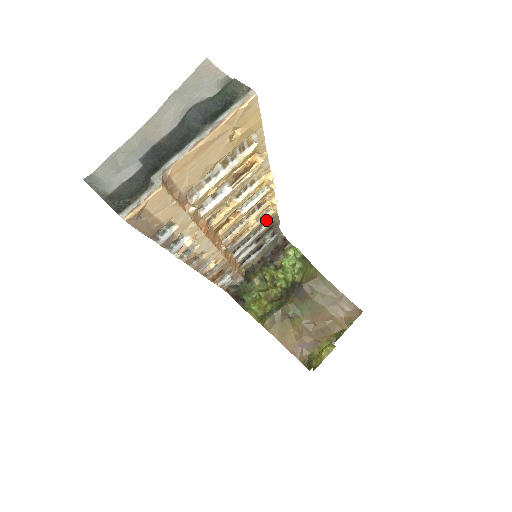
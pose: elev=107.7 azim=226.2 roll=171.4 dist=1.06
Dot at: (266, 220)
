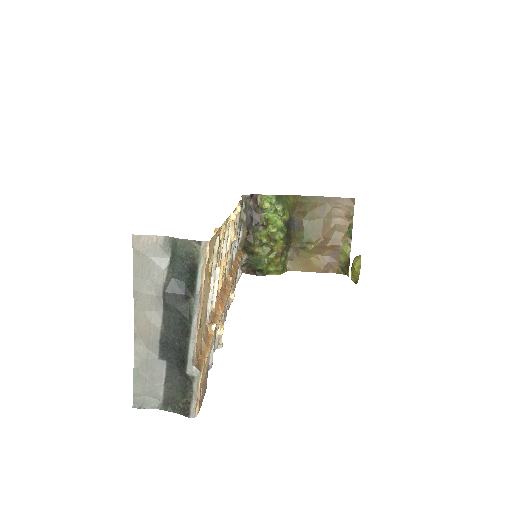
Dot at: occluded
